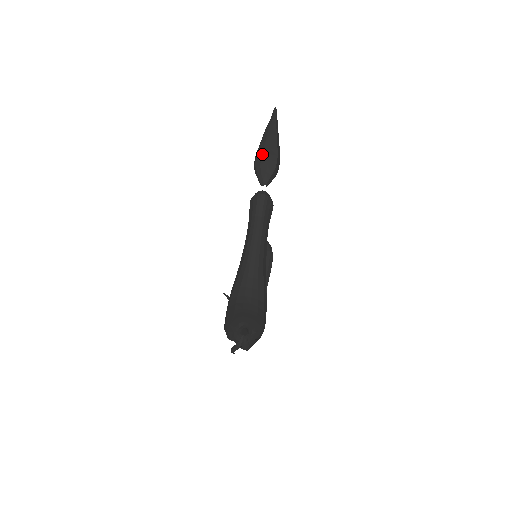
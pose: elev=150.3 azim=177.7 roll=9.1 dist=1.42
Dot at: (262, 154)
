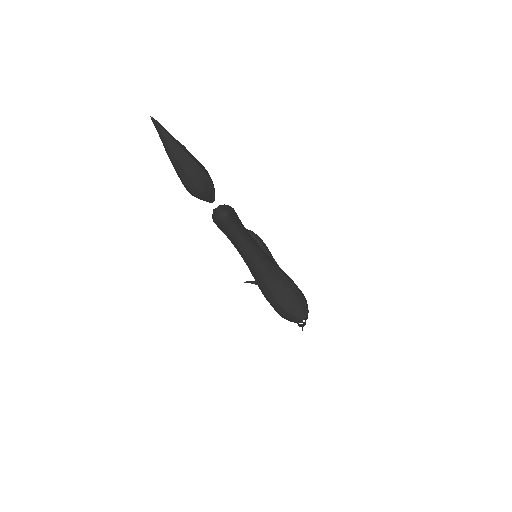
Dot at: (192, 184)
